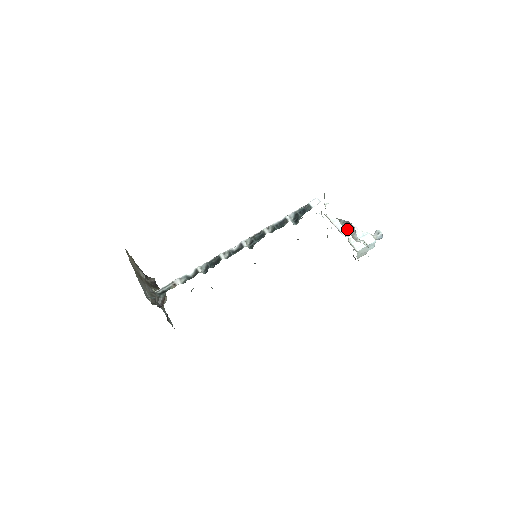
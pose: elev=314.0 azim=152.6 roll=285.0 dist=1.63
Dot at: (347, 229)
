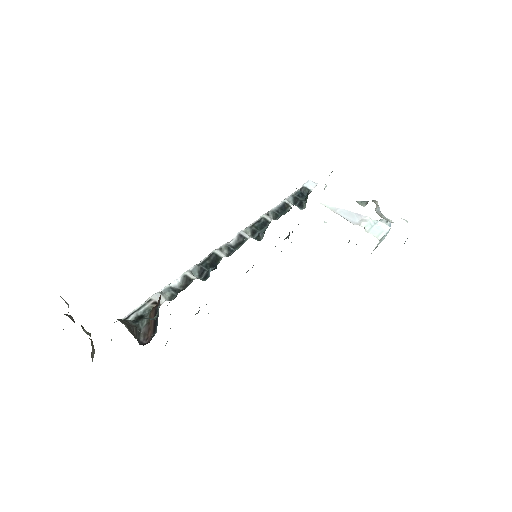
Dot at: (353, 217)
